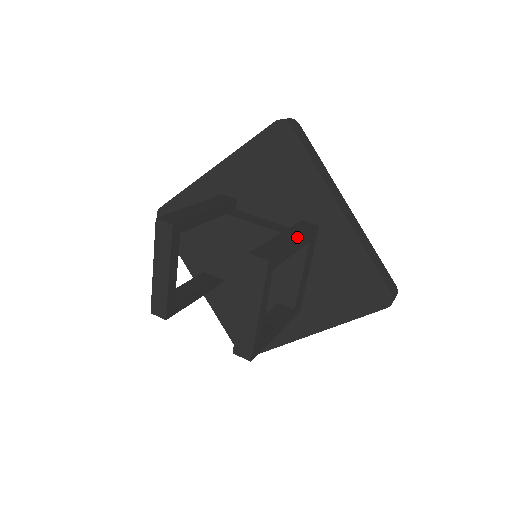
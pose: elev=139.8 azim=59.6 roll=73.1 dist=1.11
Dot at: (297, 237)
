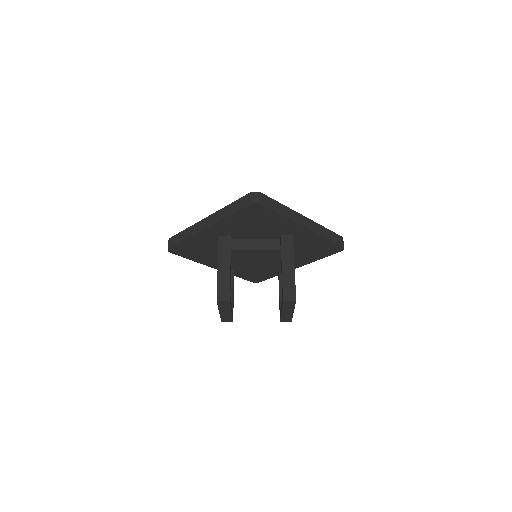
Dot at: (292, 261)
